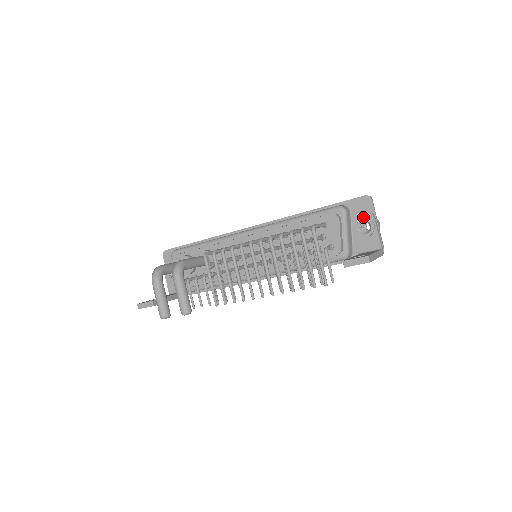
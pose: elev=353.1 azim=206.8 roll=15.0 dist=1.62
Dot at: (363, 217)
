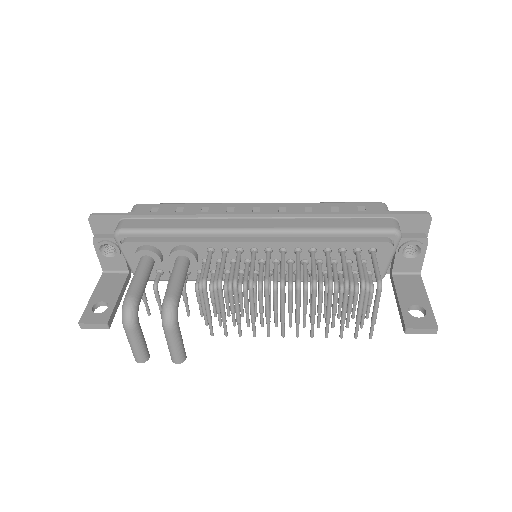
Dot at: (416, 241)
